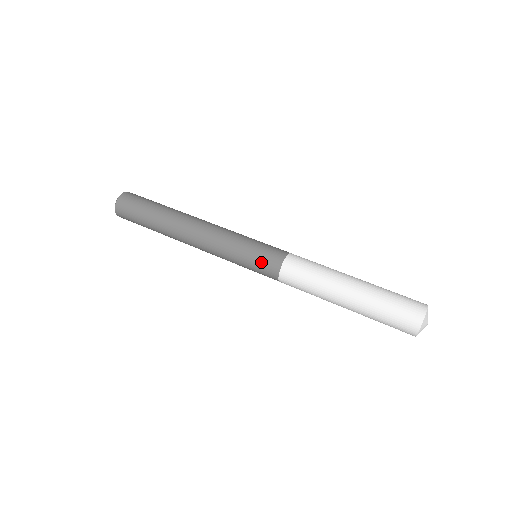
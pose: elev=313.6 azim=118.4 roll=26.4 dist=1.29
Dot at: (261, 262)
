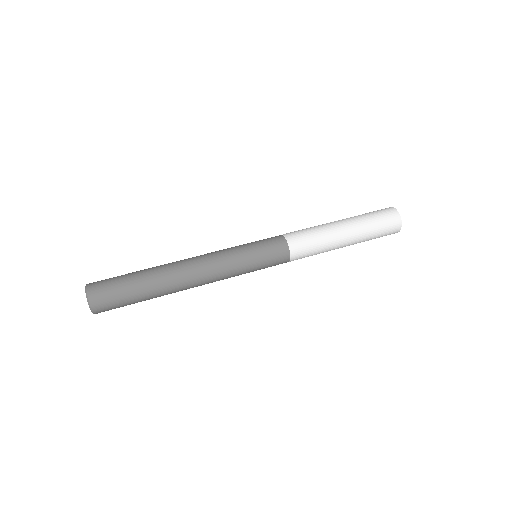
Dot at: (271, 254)
